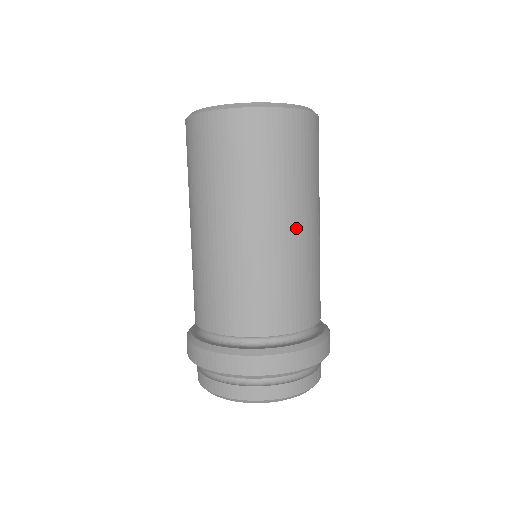
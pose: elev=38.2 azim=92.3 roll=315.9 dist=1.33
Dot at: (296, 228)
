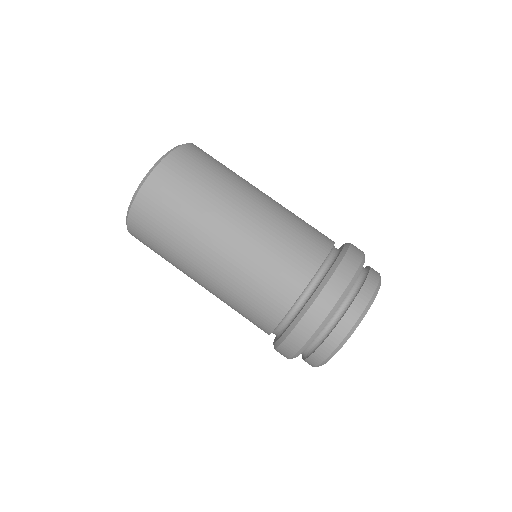
Dot at: (249, 208)
